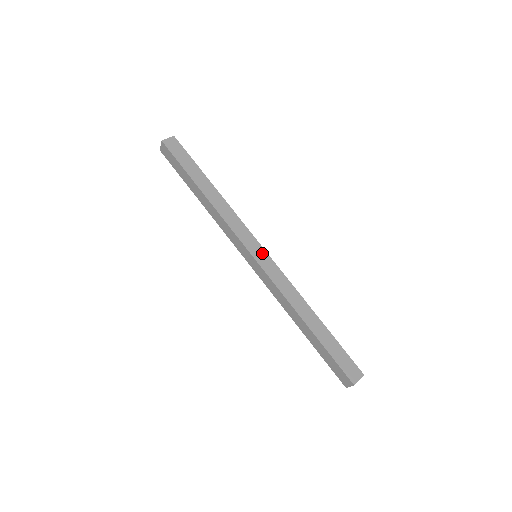
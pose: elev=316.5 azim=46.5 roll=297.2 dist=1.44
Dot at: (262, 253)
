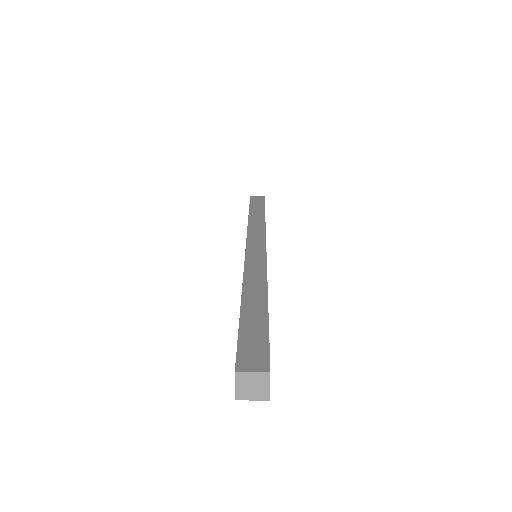
Dot at: (260, 247)
